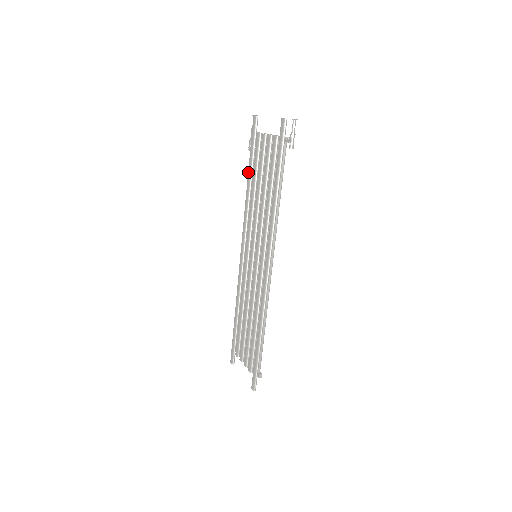
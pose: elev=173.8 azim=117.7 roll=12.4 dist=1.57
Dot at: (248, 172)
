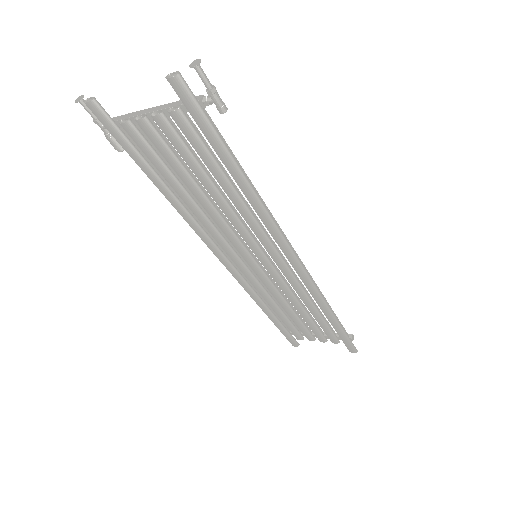
Dot at: (152, 181)
